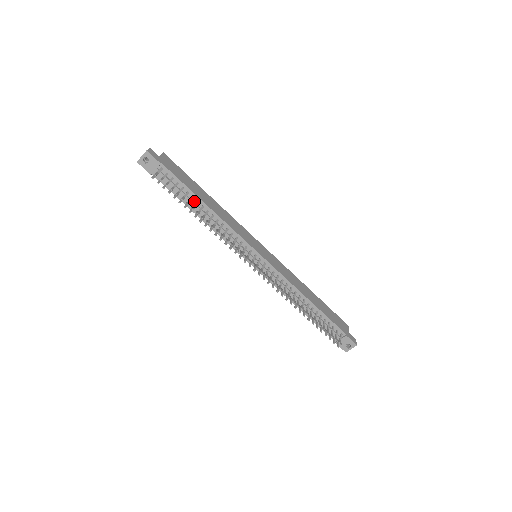
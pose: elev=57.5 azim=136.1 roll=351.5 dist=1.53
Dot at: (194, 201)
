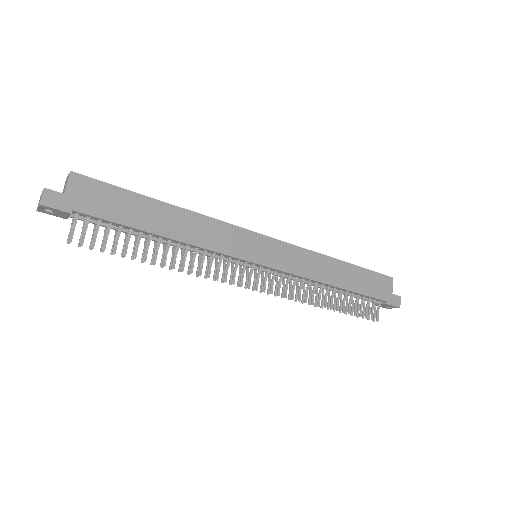
Dot at: (145, 234)
